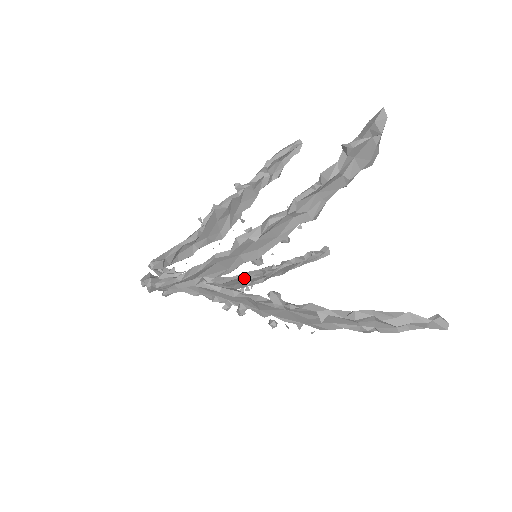
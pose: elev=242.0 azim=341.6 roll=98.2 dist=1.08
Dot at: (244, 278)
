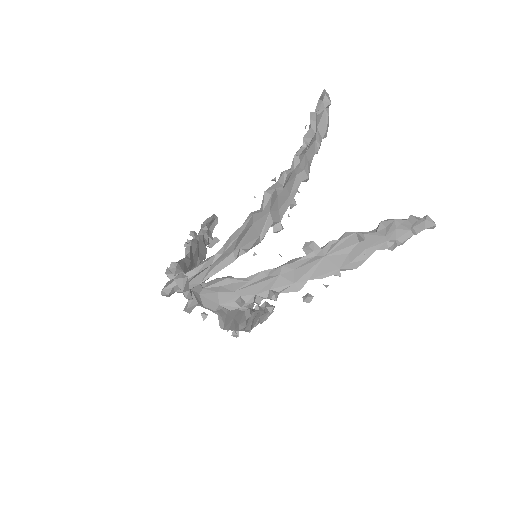
Dot at: occluded
